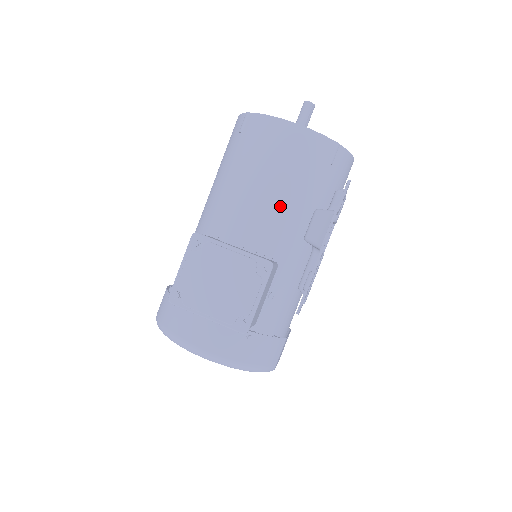
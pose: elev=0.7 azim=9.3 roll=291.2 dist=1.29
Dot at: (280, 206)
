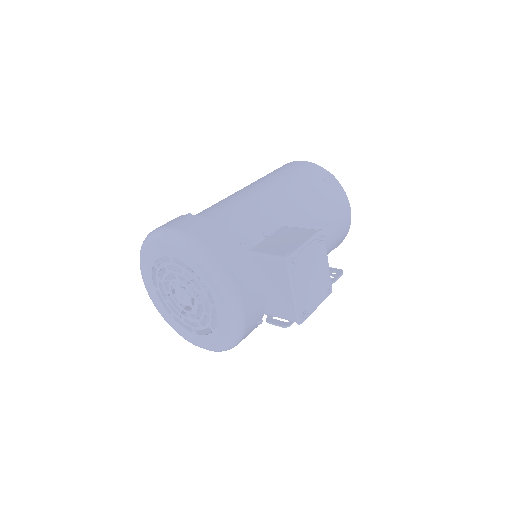
Dot at: occluded
